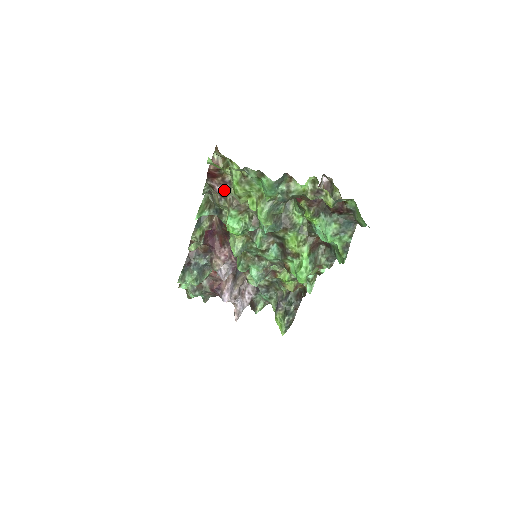
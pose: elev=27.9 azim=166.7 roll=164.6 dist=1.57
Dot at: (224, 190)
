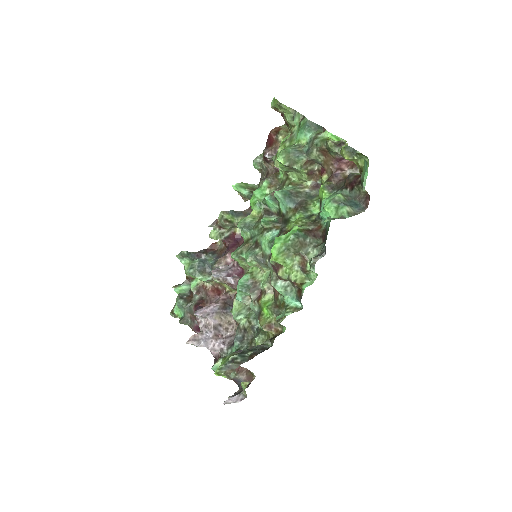
Dot at: (271, 157)
